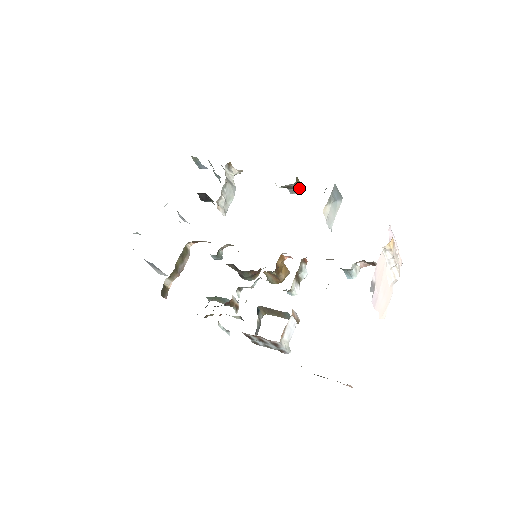
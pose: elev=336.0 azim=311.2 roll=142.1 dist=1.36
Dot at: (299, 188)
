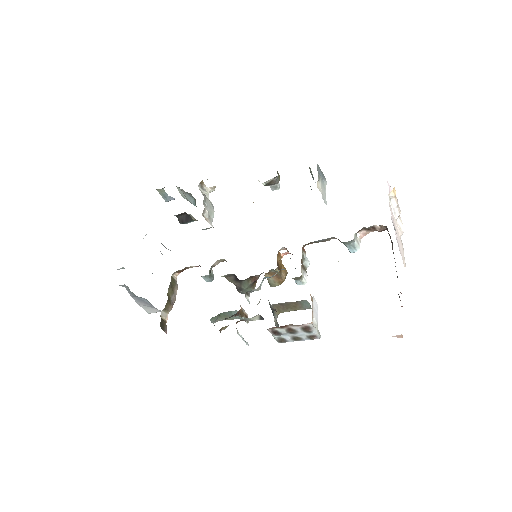
Dot at: (279, 184)
